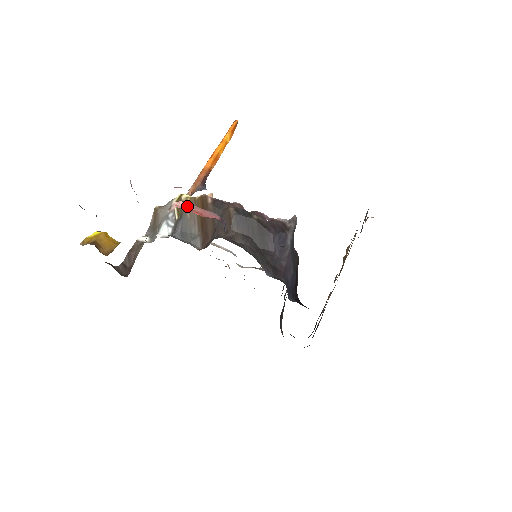
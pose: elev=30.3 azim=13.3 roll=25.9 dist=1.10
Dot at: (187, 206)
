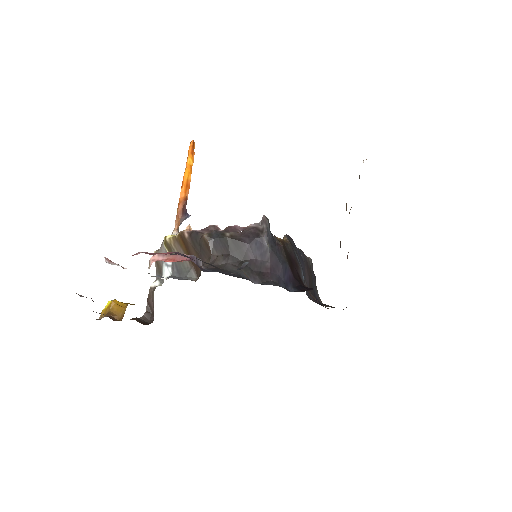
Dot at: (161, 257)
